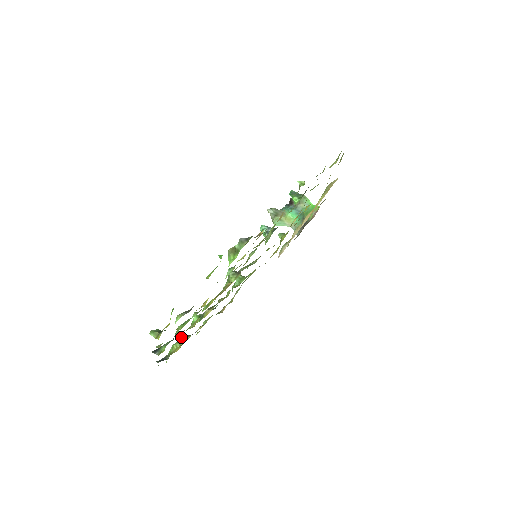
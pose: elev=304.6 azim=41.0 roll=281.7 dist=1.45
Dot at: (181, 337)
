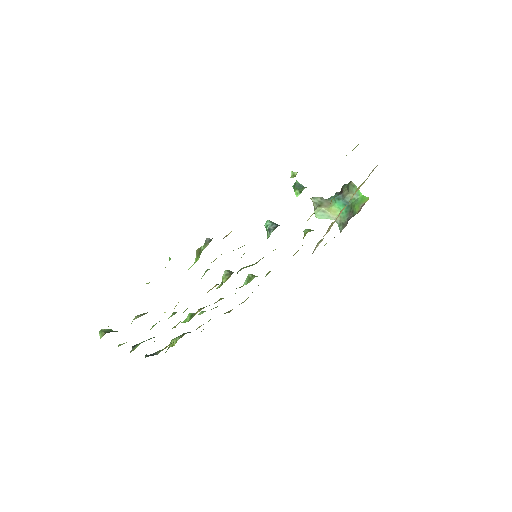
Dot at: occluded
